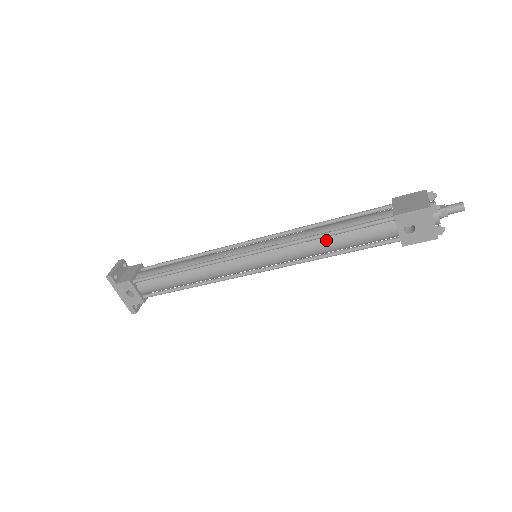
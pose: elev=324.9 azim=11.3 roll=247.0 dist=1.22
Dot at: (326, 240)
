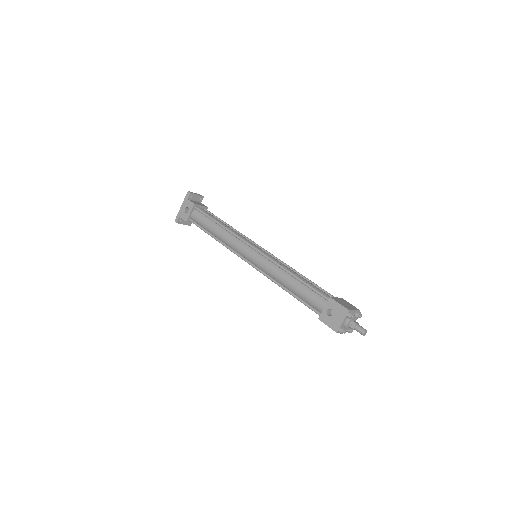
Dot at: (292, 279)
